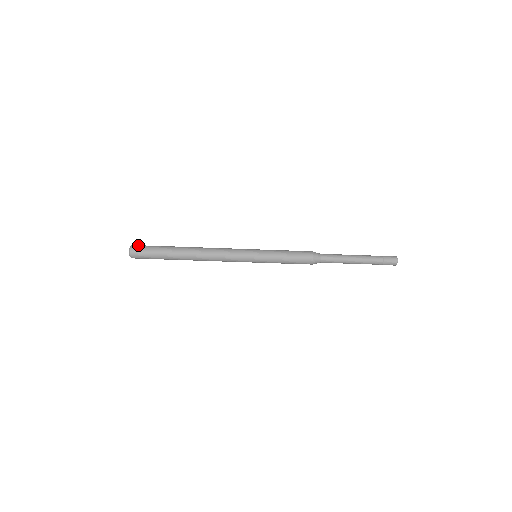
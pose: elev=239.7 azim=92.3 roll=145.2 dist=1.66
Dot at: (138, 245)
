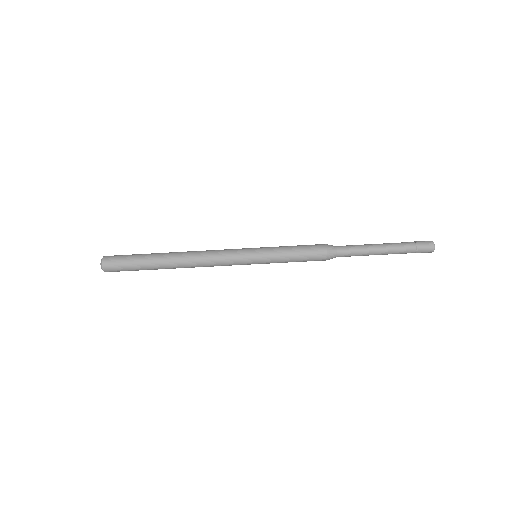
Dot at: (109, 261)
